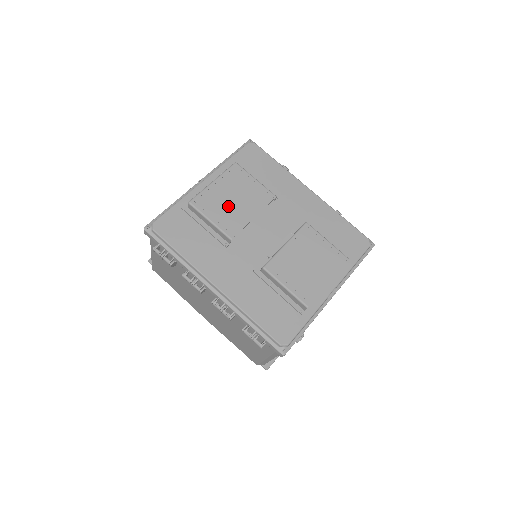
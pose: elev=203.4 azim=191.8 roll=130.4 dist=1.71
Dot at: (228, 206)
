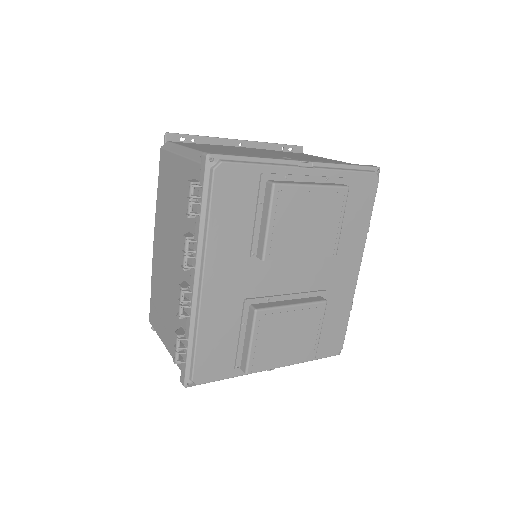
Dot at: (297, 225)
